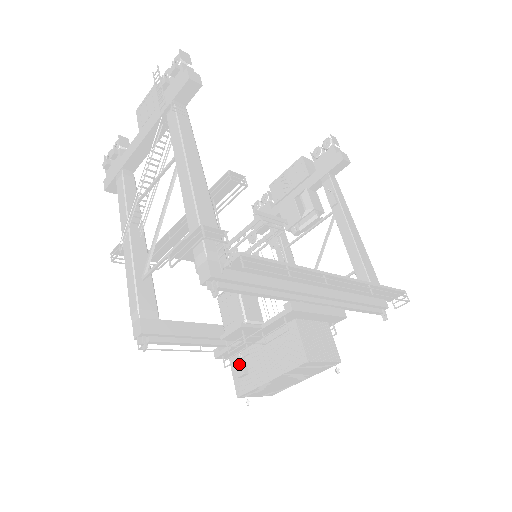
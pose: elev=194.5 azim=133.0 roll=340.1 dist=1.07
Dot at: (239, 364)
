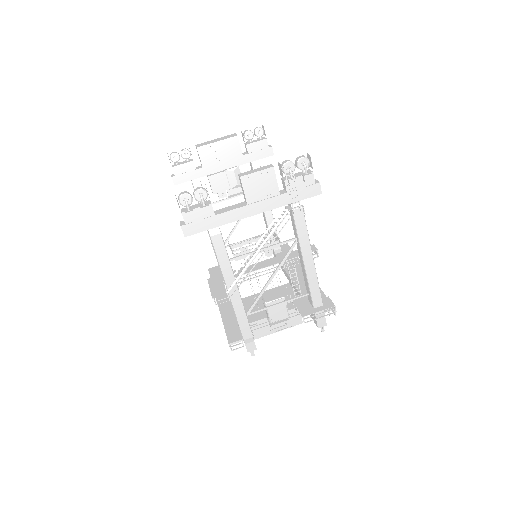
Dot at: (256, 327)
